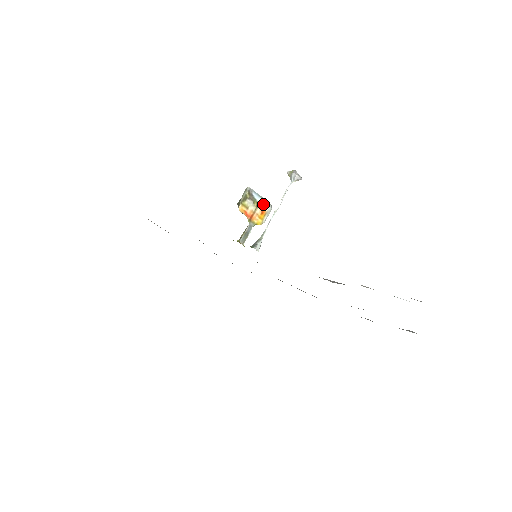
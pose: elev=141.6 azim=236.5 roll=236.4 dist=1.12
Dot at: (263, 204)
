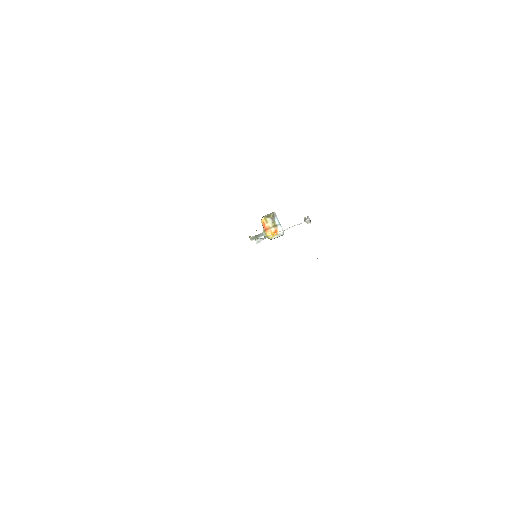
Dot at: (279, 228)
